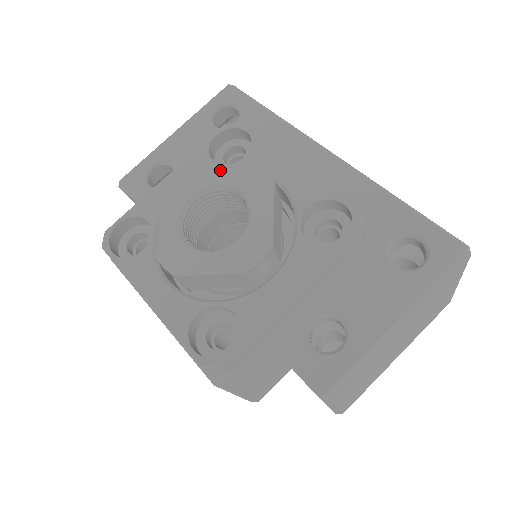
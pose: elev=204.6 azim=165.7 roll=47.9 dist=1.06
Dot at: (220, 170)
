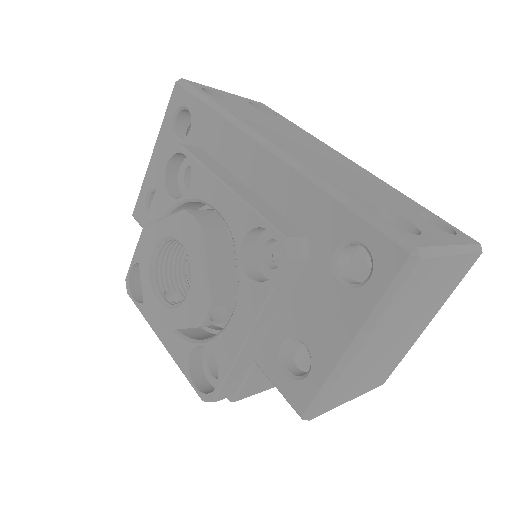
Dot at: (163, 221)
